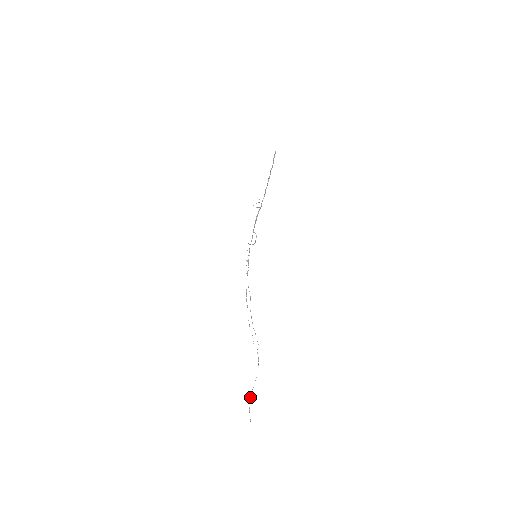
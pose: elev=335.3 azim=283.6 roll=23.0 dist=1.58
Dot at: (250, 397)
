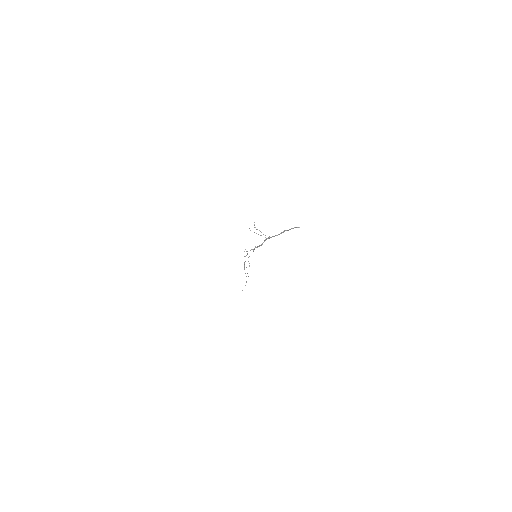
Dot at: occluded
